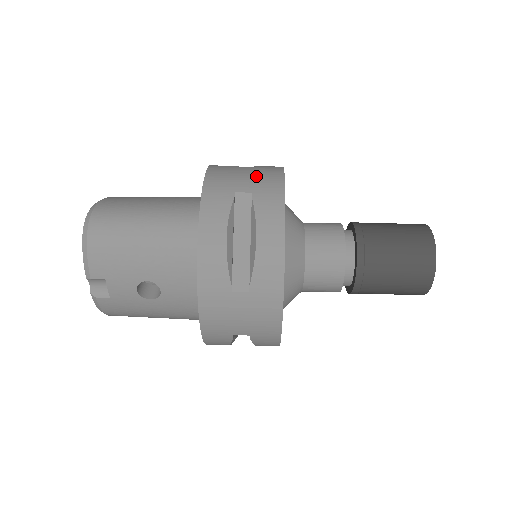
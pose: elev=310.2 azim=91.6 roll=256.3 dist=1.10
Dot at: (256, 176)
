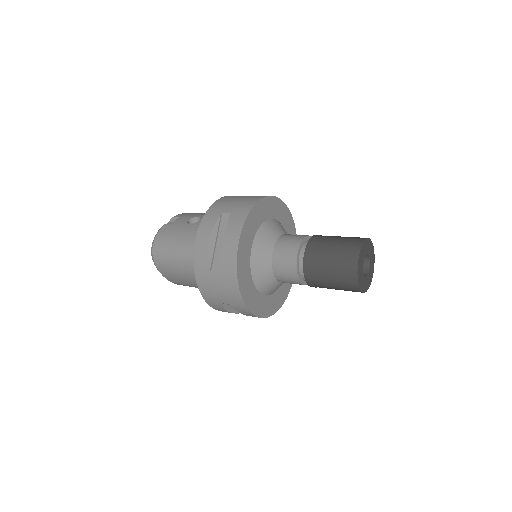
Dot at: occluded
